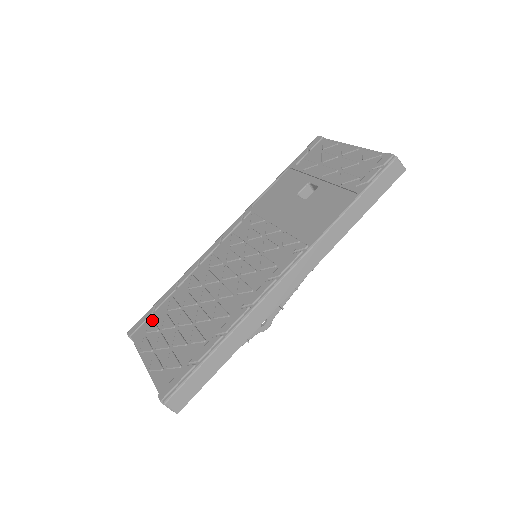
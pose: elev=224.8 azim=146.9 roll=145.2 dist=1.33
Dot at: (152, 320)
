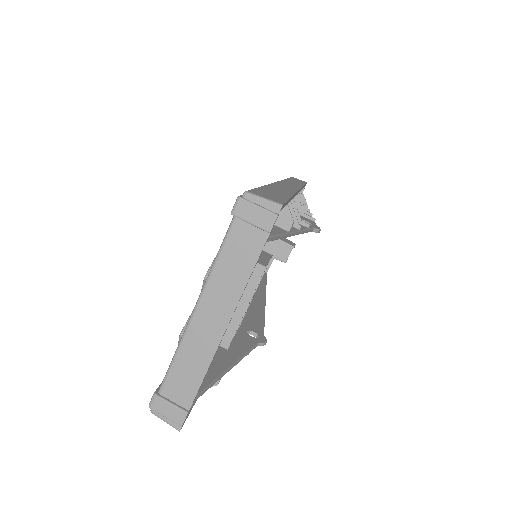
Dot at: occluded
